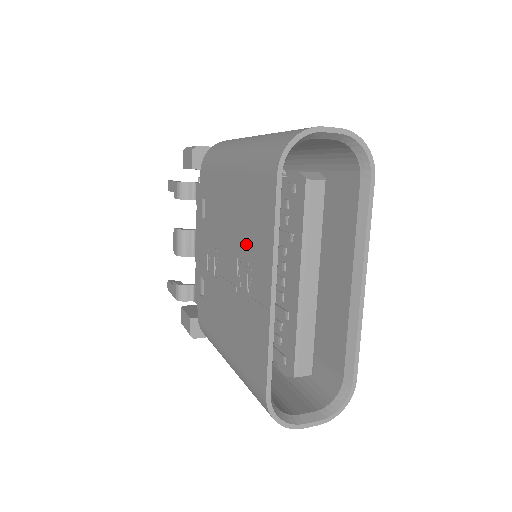
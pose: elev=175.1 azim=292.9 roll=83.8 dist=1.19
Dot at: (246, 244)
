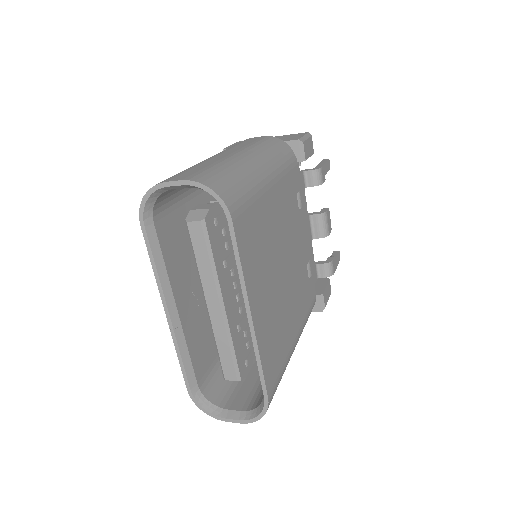
Dot at: occluded
